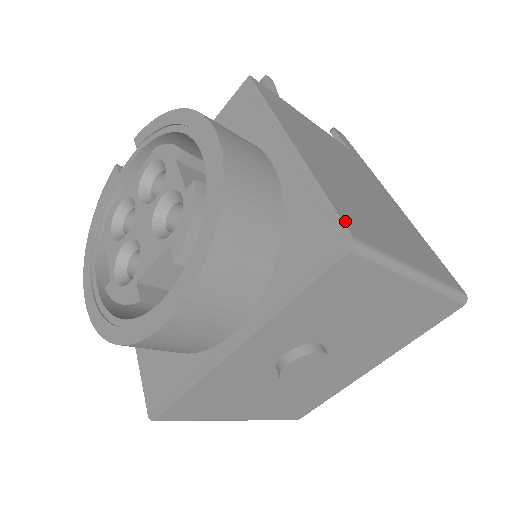
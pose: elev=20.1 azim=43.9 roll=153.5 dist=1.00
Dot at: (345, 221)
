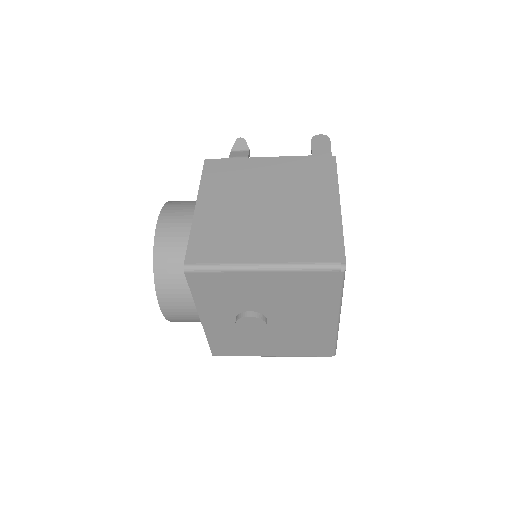
Dot at: (189, 255)
